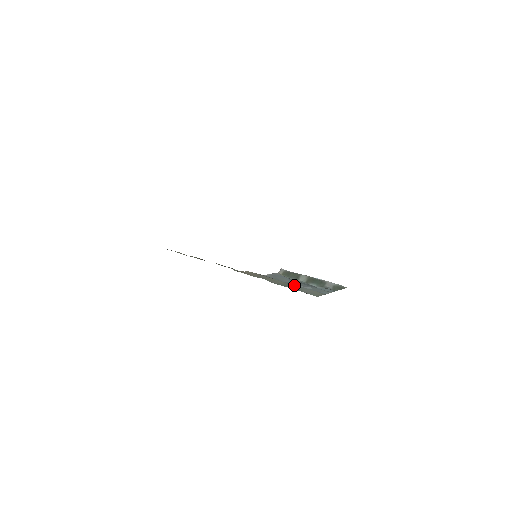
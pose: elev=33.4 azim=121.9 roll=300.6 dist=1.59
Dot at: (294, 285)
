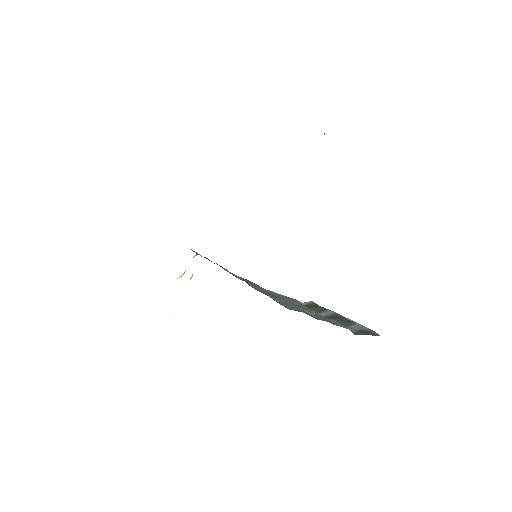
Dot at: (281, 298)
